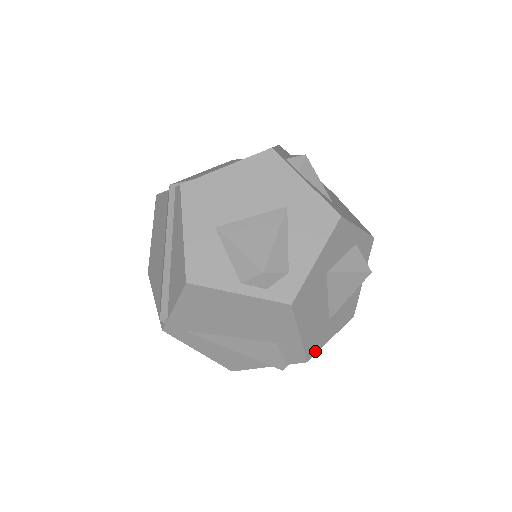
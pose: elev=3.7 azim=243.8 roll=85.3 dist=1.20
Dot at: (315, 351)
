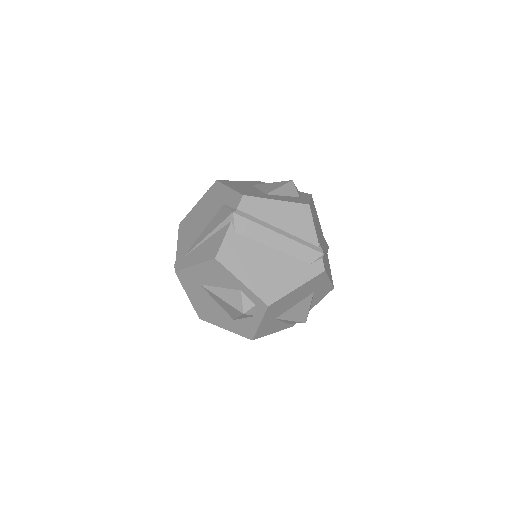
Dot at: (253, 196)
